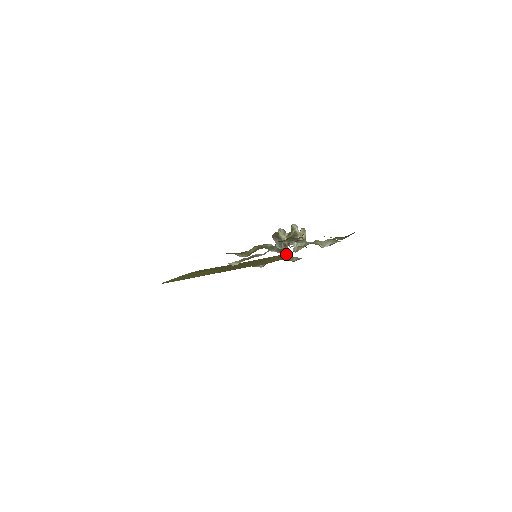
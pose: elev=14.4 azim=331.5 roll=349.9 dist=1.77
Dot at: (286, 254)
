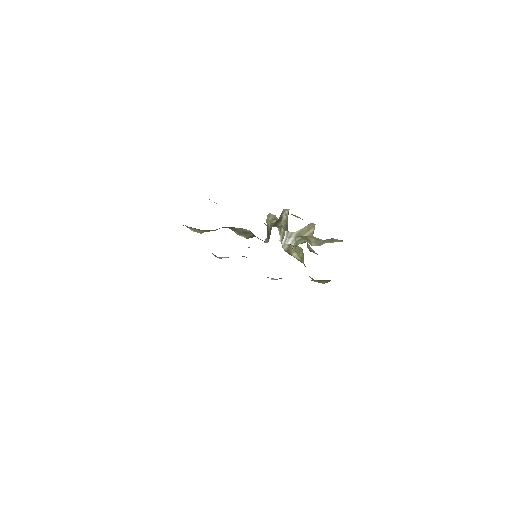
Dot at: occluded
